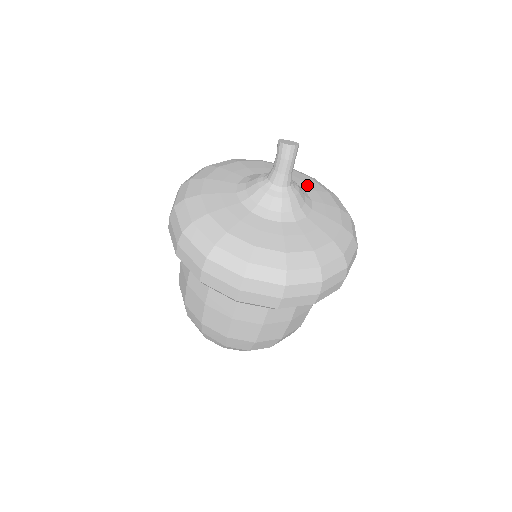
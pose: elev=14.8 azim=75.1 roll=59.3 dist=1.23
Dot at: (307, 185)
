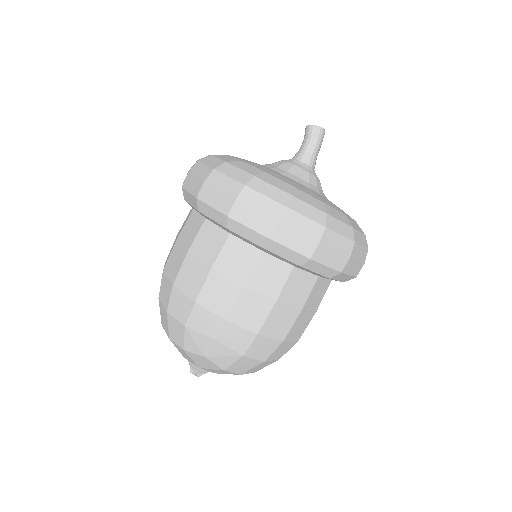
Dot at: occluded
